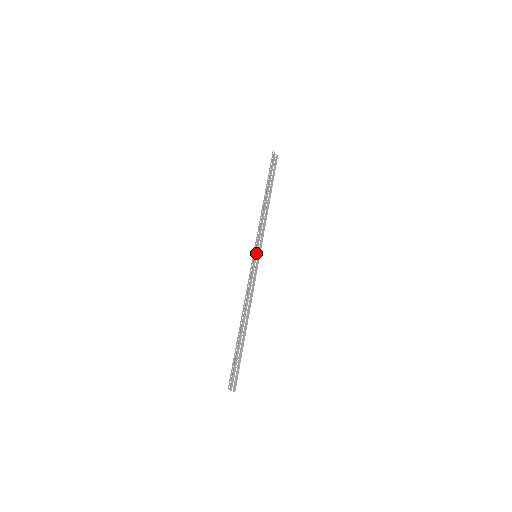
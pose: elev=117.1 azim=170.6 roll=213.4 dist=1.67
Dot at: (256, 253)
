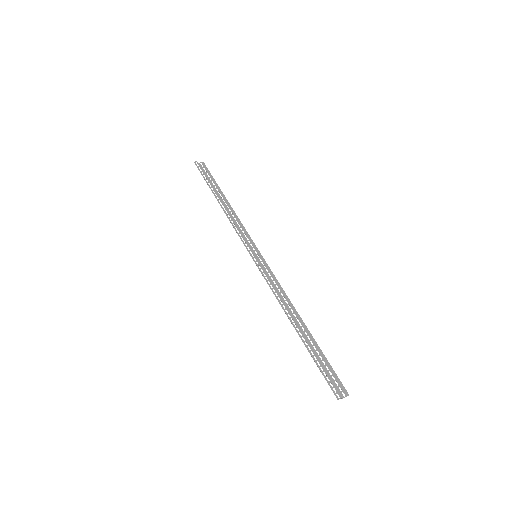
Dot at: (254, 254)
